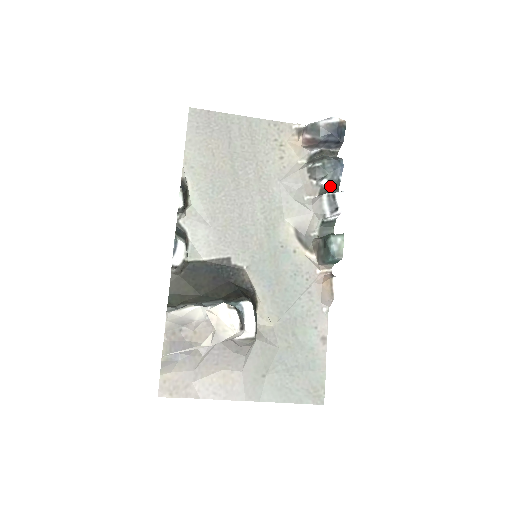
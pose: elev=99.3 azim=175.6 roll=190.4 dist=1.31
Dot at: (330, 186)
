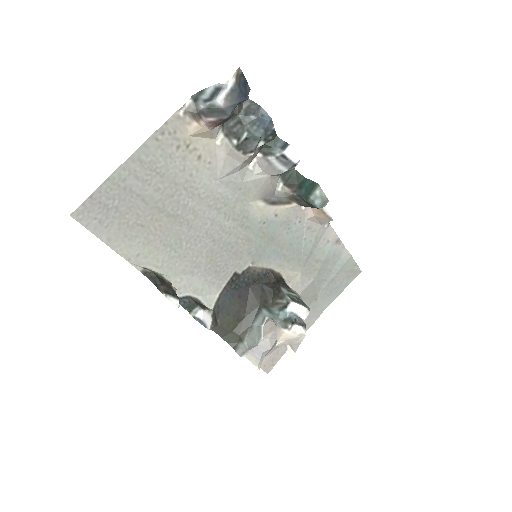
Dot at: (268, 142)
